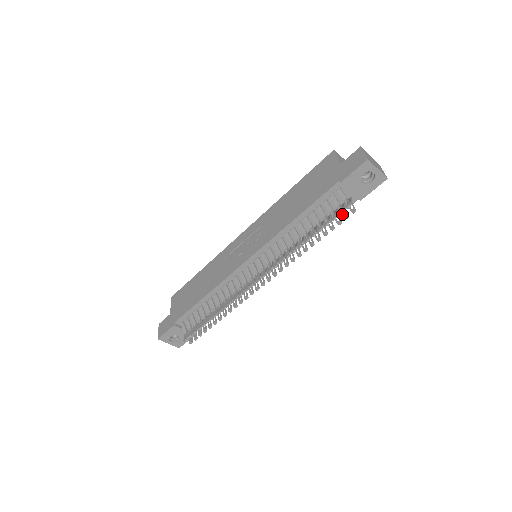
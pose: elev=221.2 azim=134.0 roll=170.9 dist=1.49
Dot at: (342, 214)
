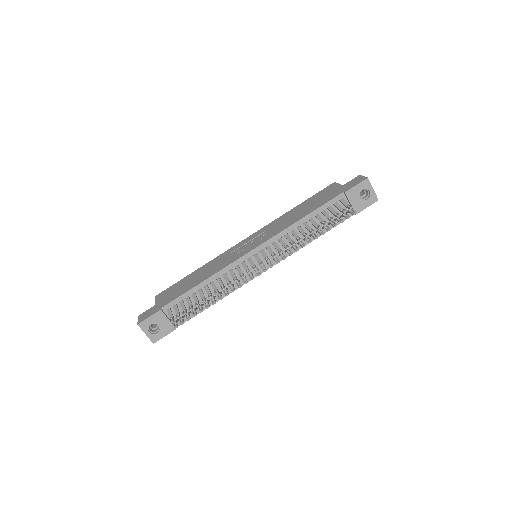
Dot at: (344, 216)
